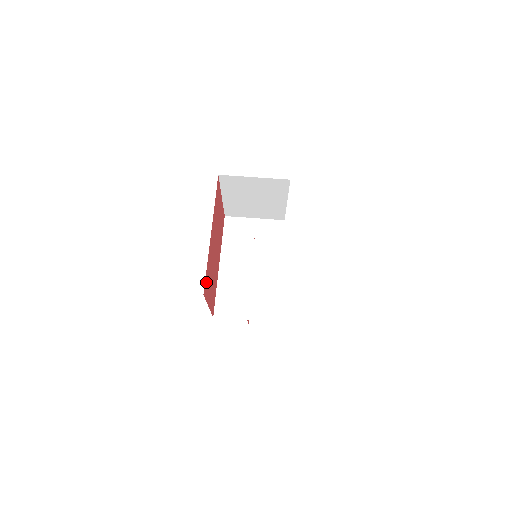
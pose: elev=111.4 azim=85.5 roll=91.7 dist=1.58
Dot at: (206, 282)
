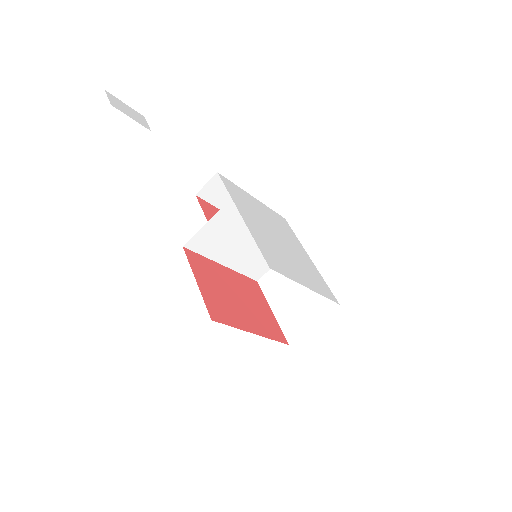
Dot at: (278, 336)
